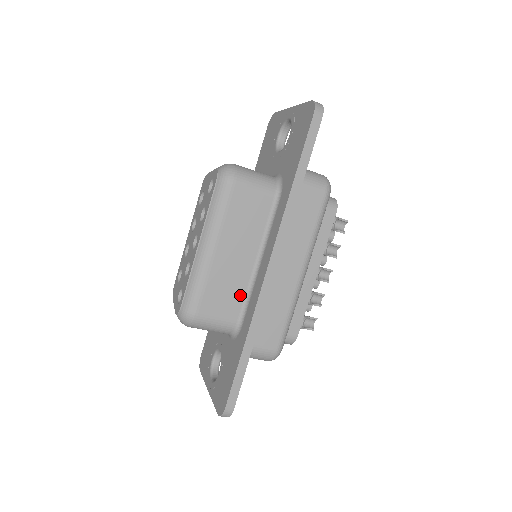
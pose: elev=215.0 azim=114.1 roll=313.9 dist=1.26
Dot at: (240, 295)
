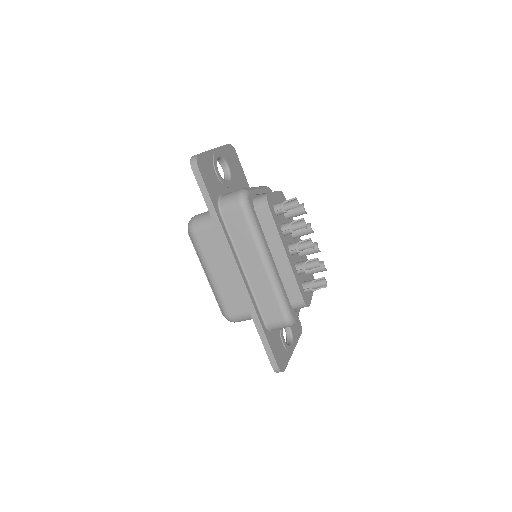
Dot at: occluded
